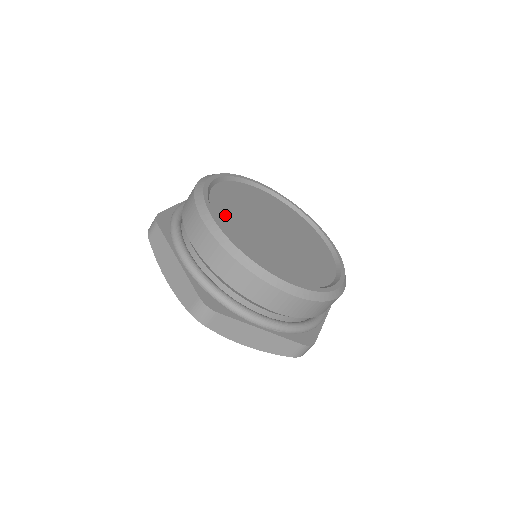
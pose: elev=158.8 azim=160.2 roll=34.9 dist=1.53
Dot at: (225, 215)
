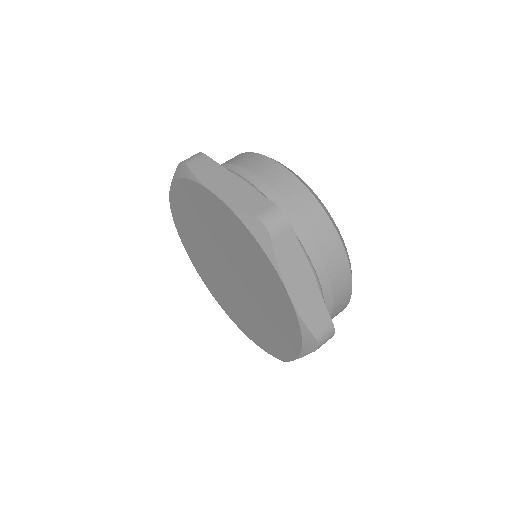
Dot at: occluded
